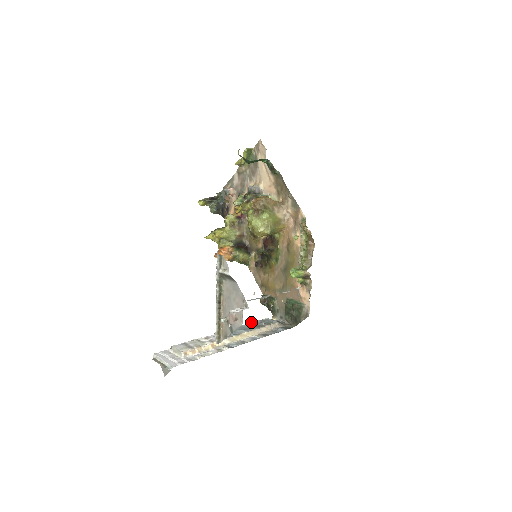
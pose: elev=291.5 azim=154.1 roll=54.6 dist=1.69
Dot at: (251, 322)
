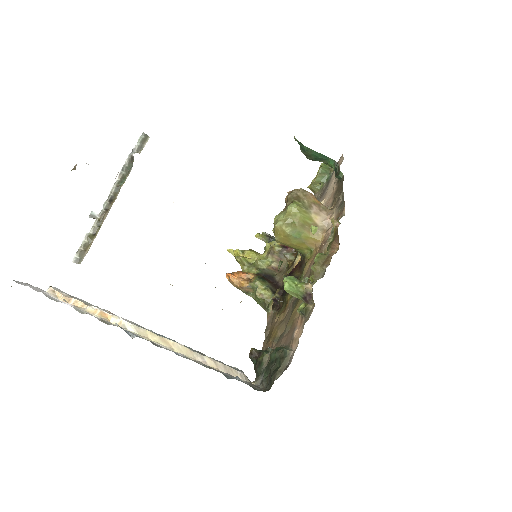
Dot at: occluded
